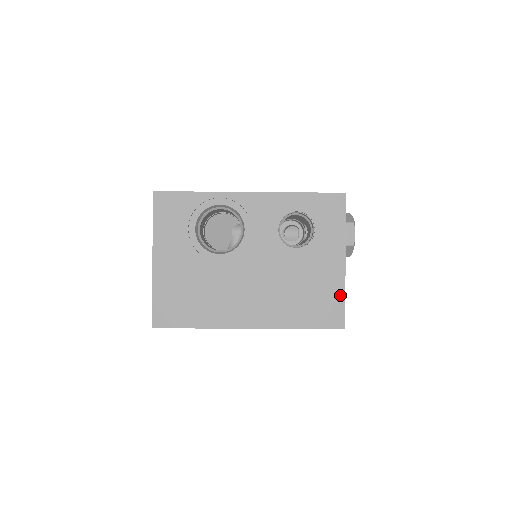
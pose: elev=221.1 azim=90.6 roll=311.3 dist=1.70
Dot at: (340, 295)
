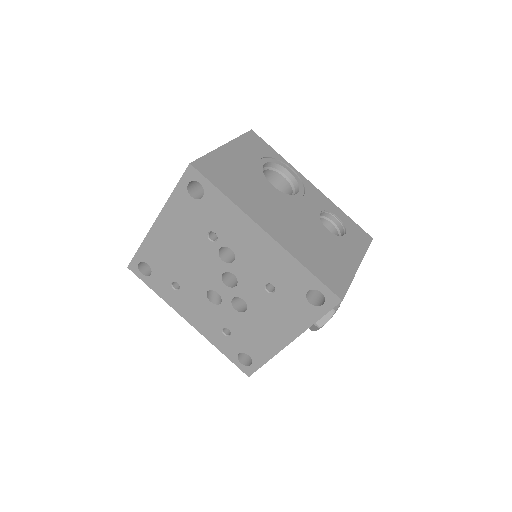
Dot at: (348, 279)
